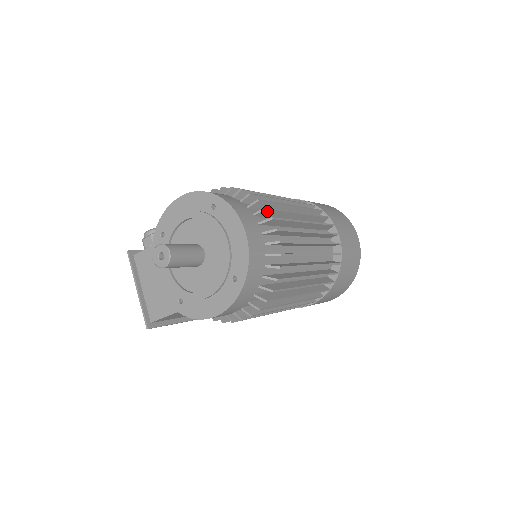
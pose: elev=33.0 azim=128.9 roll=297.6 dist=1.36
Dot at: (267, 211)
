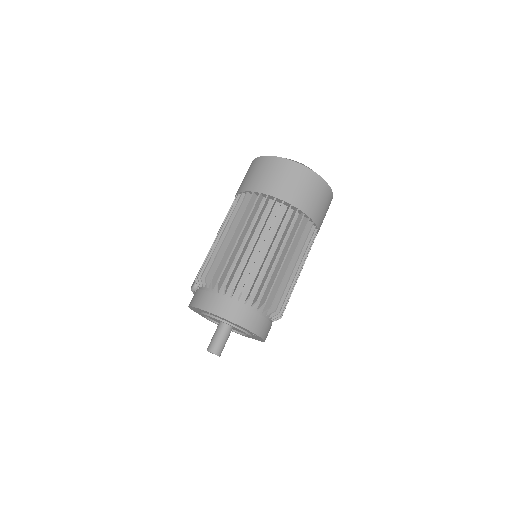
Dot at: (235, 286)
